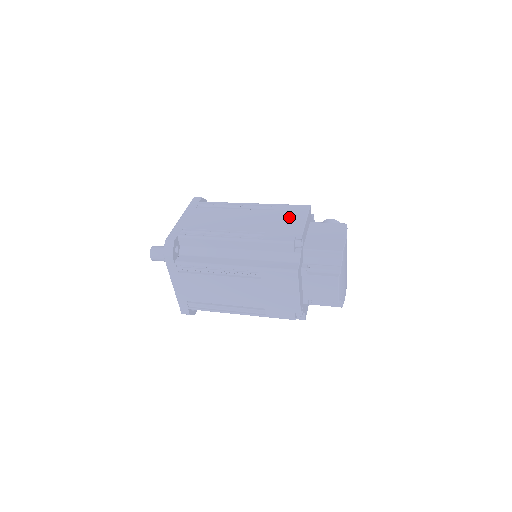
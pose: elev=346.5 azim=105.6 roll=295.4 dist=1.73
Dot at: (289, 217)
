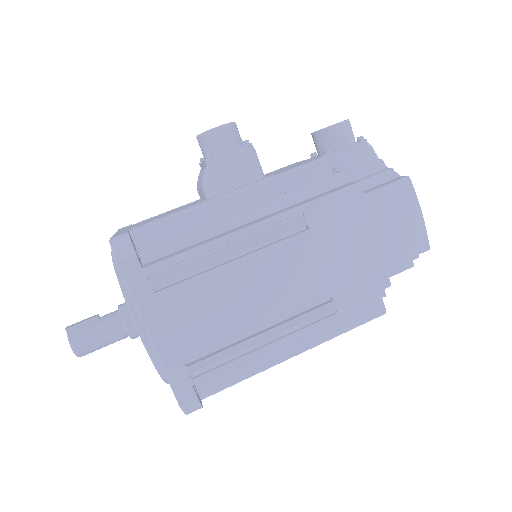
Dot at: (346, 238)
